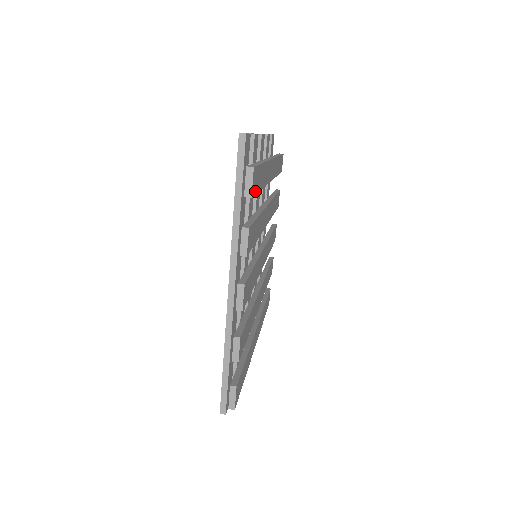
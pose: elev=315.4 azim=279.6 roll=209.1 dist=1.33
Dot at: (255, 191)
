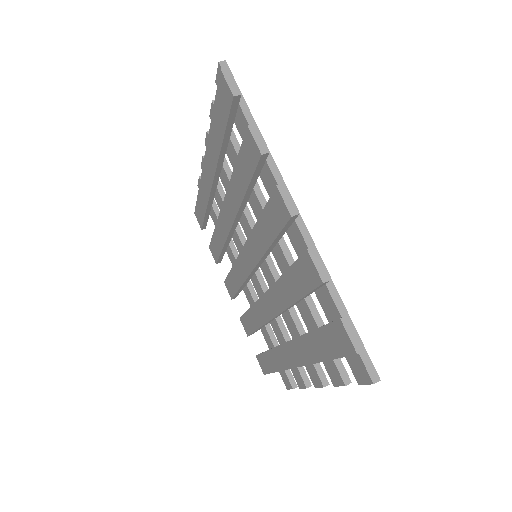
Dot at: occluded
